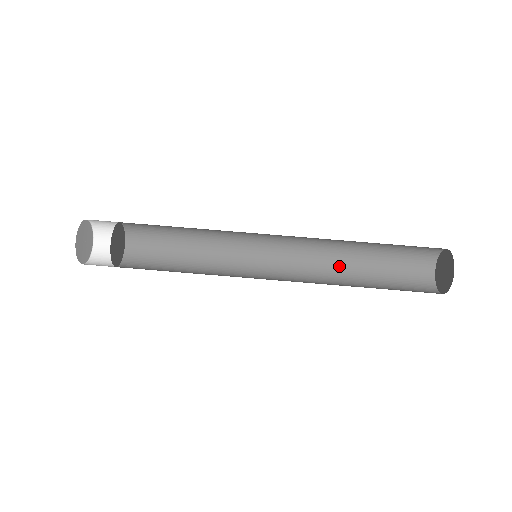
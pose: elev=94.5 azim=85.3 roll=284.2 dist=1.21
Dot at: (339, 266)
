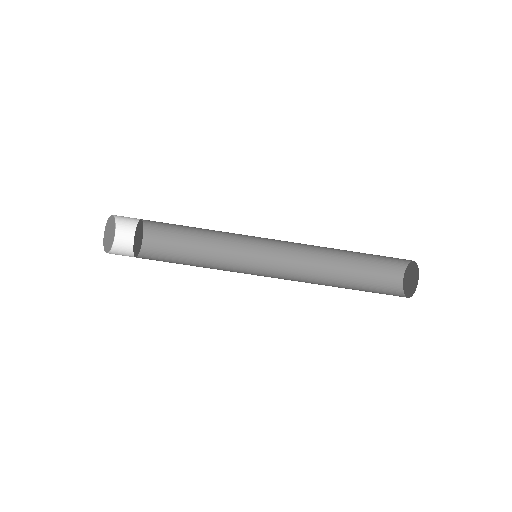
Dot at: (324, 274)
